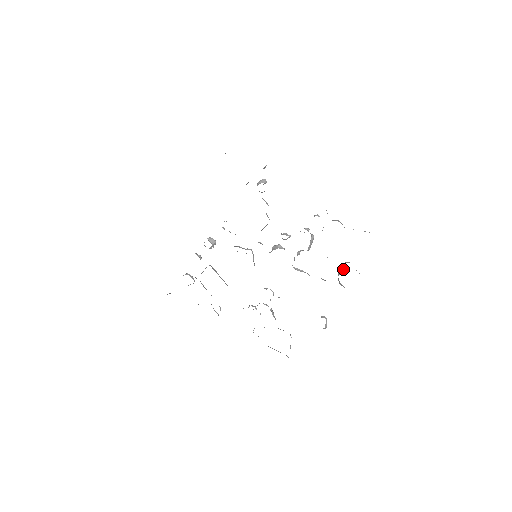
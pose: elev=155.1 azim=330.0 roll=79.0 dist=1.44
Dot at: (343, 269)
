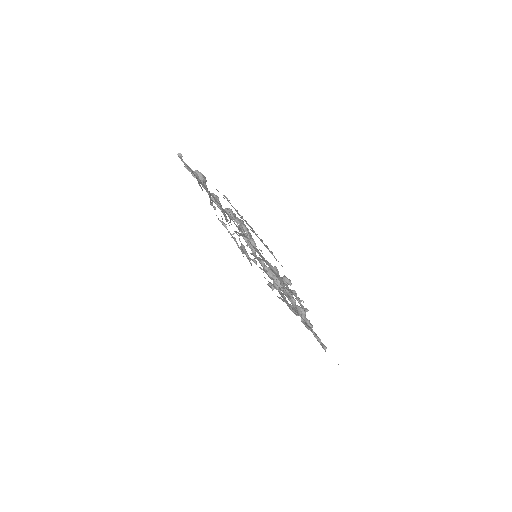
Dot at: occluded
